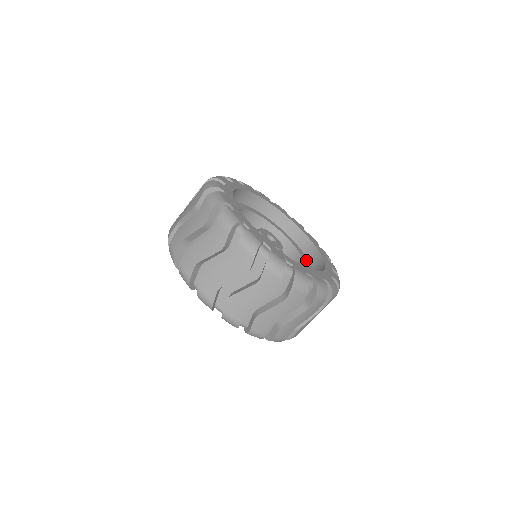
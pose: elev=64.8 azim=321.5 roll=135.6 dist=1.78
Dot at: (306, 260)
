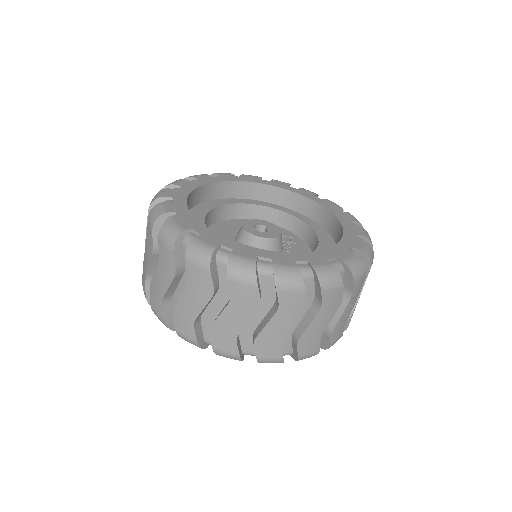
Dot at: (283, 209)
